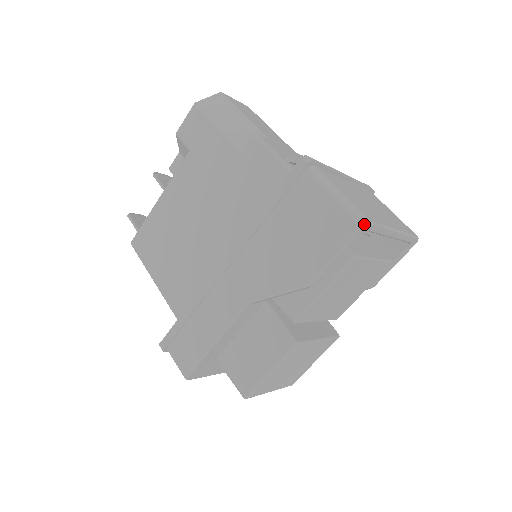
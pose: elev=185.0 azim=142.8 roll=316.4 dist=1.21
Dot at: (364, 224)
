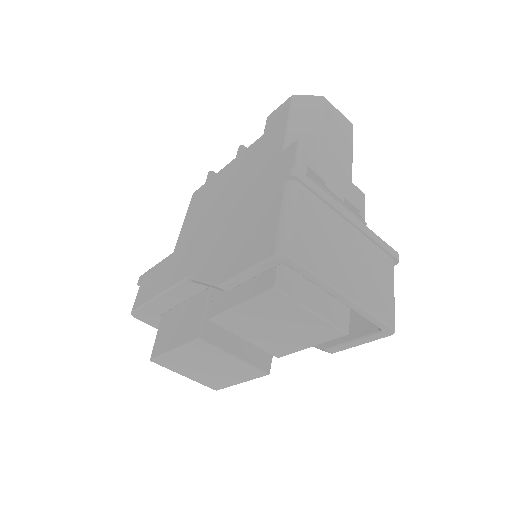
Dot at: (280, 254)
